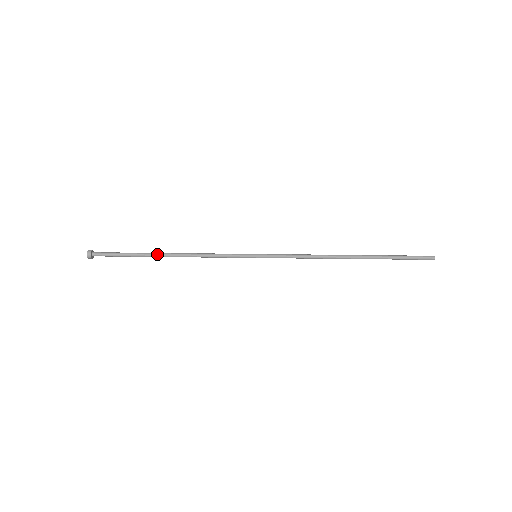
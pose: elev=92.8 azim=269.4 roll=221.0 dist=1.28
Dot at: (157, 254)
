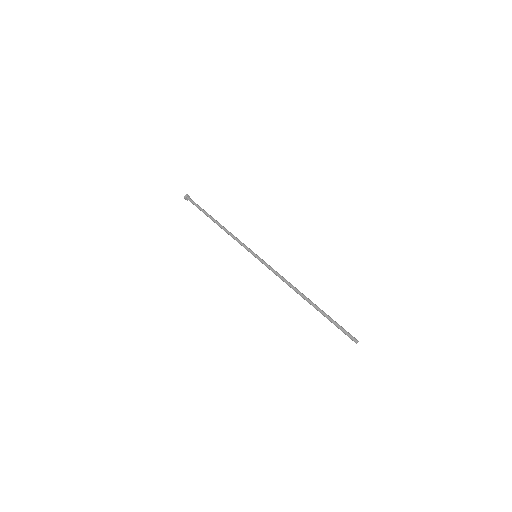
Dot at: occluded
